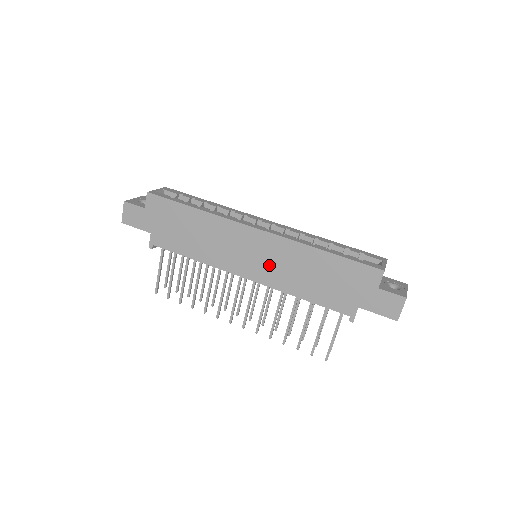
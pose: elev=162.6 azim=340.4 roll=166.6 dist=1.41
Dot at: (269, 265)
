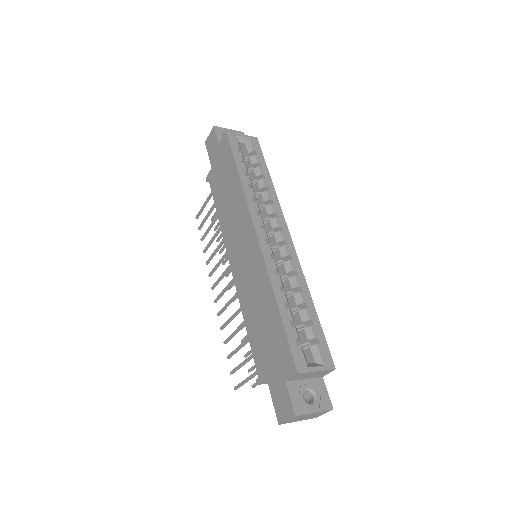
Dot at: (245, 272)
